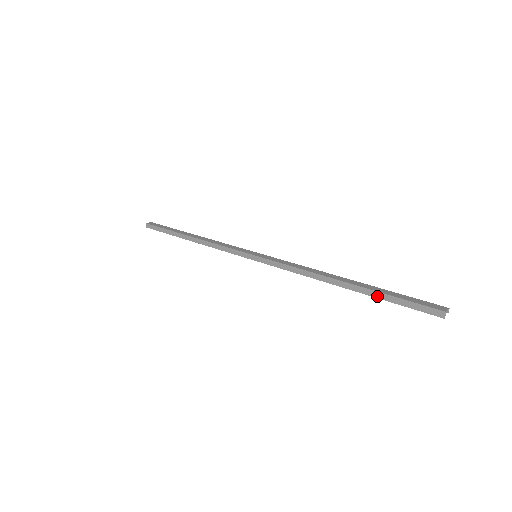
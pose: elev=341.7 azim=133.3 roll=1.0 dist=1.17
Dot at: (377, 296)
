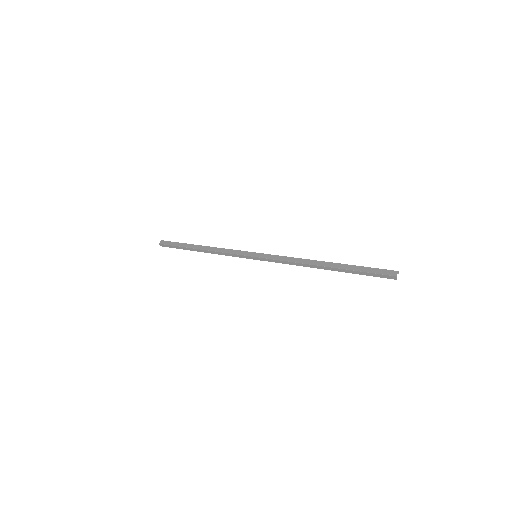
Dot at: (350, 272)
